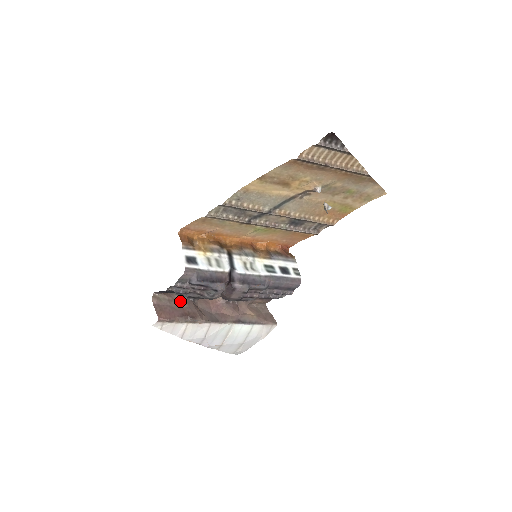
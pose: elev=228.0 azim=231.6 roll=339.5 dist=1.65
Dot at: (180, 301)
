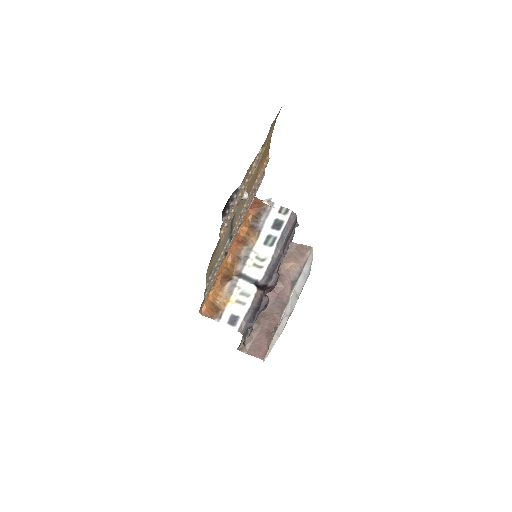
Dot at: (254, 330)
